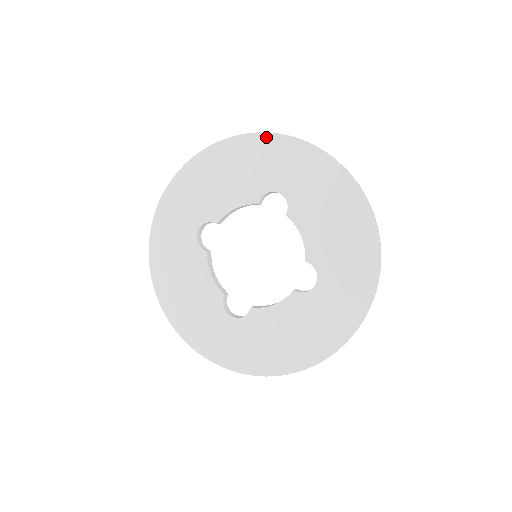
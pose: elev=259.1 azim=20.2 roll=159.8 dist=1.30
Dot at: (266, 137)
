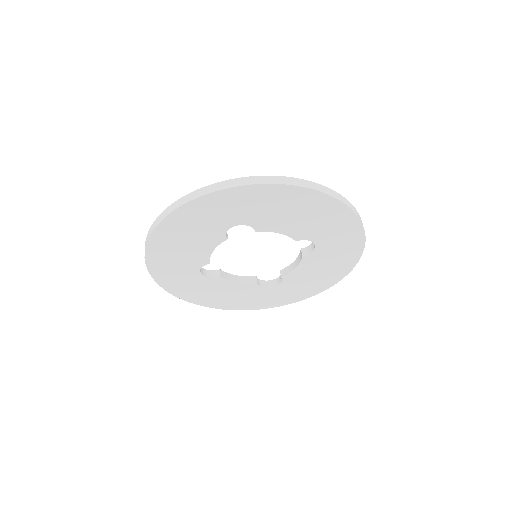
Dot at: (353, 217)
